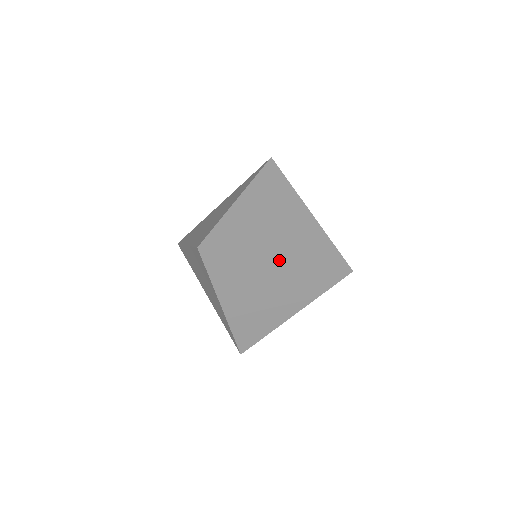
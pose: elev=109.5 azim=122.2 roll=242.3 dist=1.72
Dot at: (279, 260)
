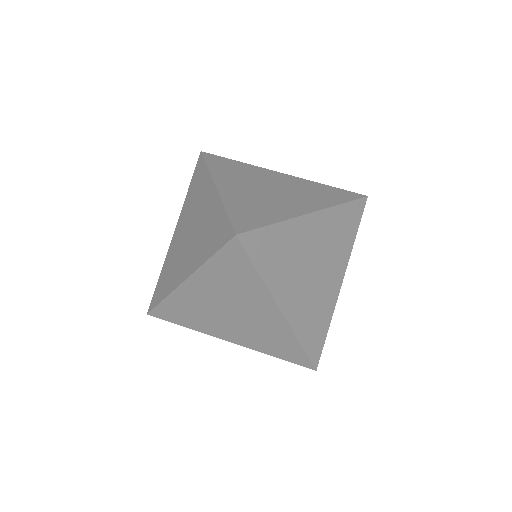
Dot at: (342, 282)
